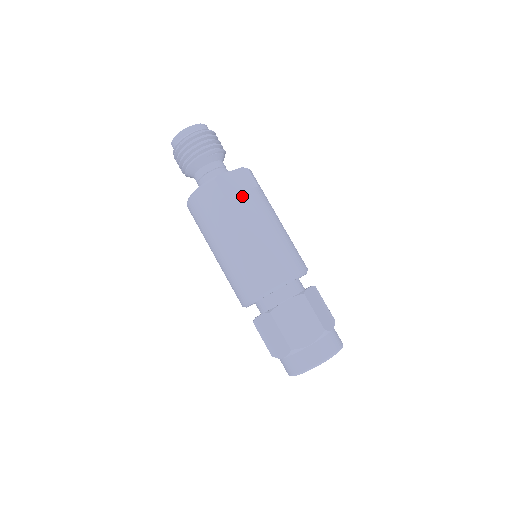
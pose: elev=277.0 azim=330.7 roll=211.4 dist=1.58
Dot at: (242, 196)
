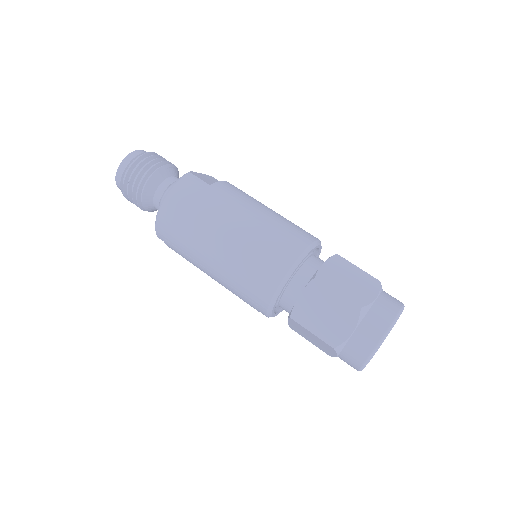
Dot at: (225, 183)
